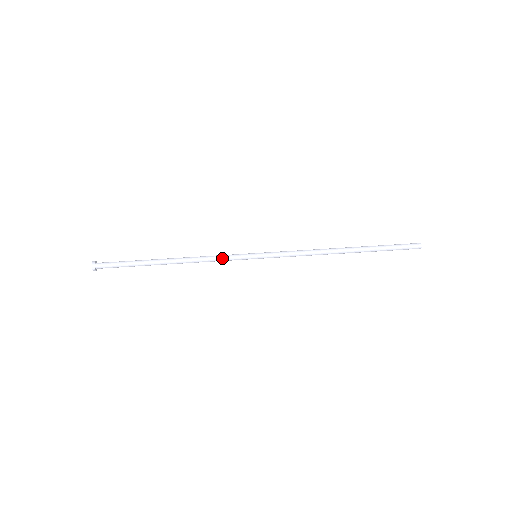
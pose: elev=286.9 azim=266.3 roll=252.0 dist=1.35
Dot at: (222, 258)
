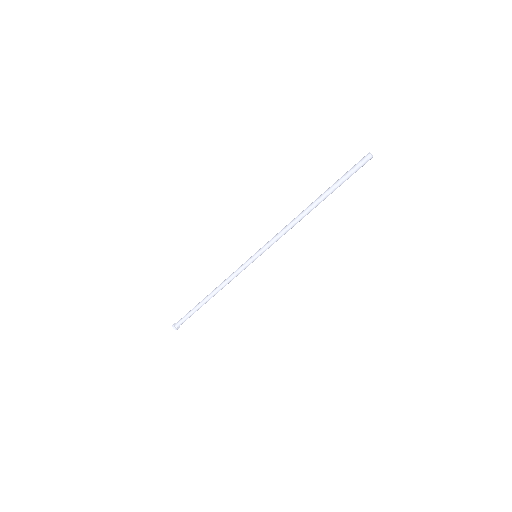
Dot at: (237, 274)
